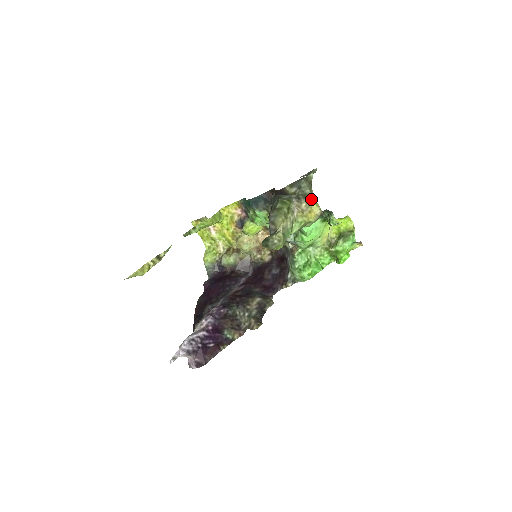
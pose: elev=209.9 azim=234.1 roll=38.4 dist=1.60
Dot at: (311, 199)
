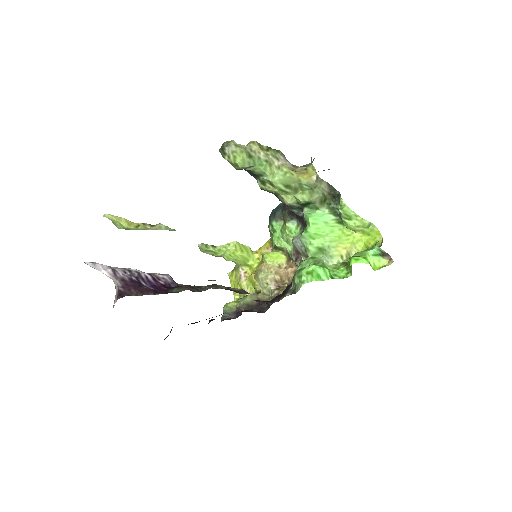
Dot at: (309, 166)
